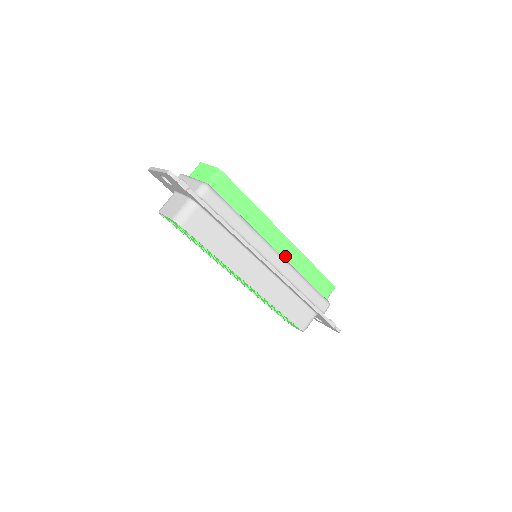
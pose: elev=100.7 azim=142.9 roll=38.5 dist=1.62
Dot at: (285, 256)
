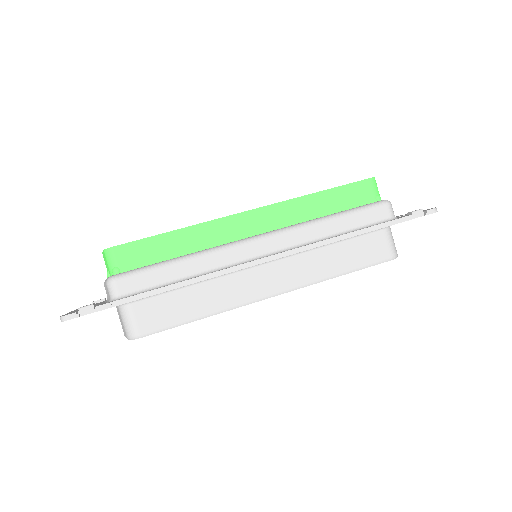
Dot at: (276, 226)
